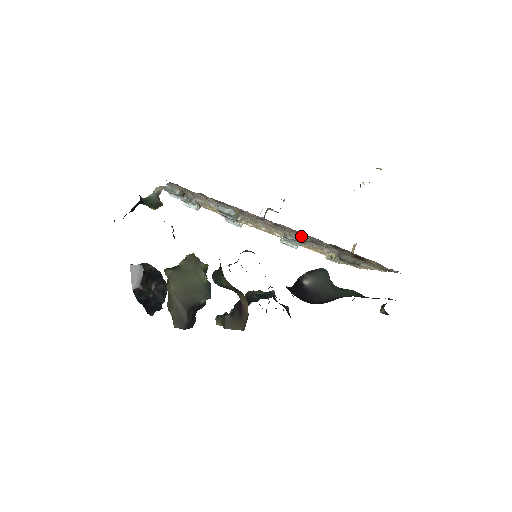
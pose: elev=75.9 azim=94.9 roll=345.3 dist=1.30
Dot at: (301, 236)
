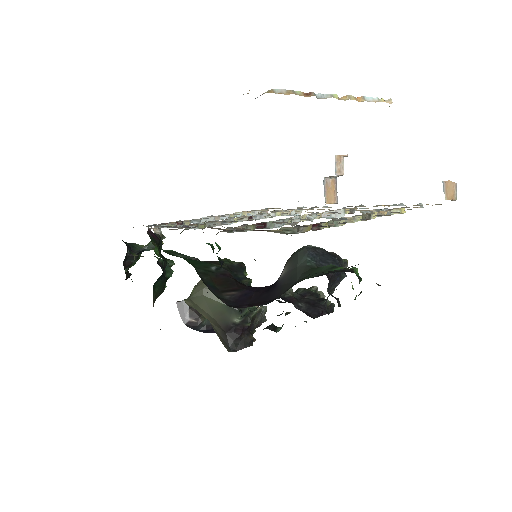
Dot at: occluded
